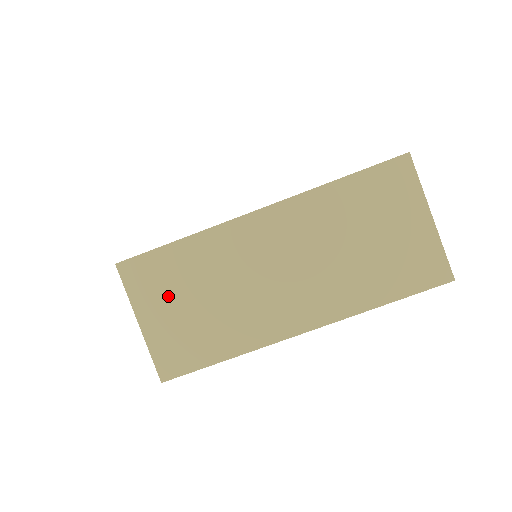
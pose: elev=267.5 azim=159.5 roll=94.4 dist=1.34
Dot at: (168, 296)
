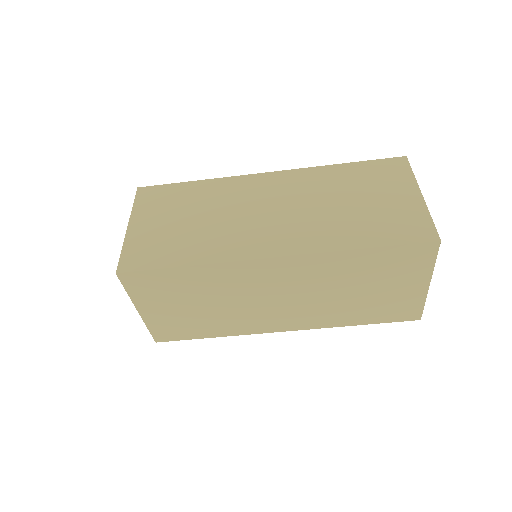
Dot at: (169, 299)
